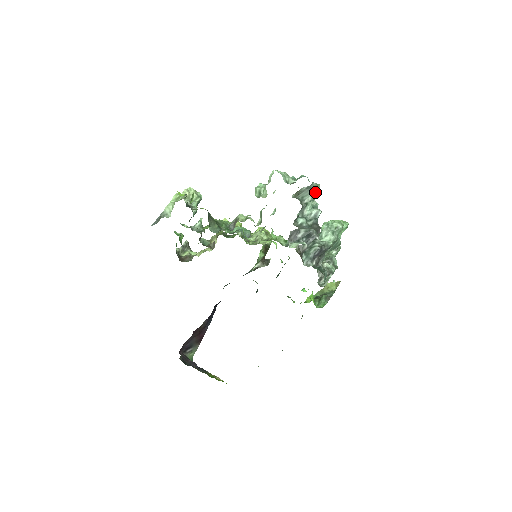
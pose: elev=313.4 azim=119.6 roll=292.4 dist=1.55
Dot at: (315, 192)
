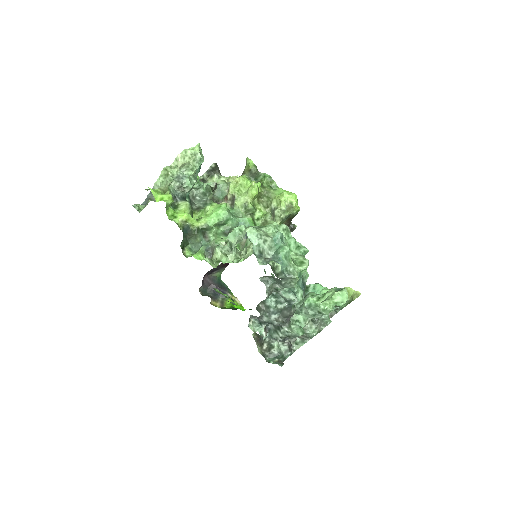
Dot at: (289, 285)
